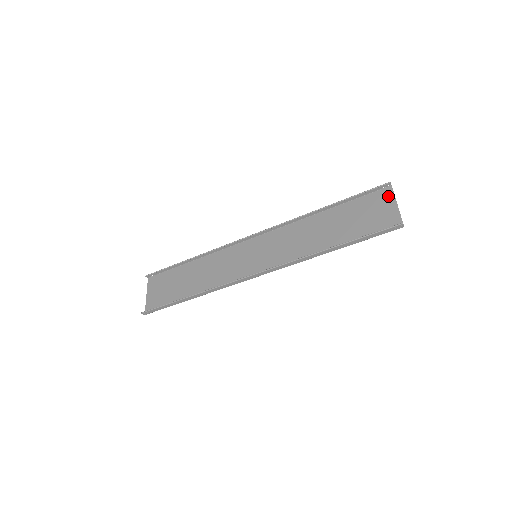
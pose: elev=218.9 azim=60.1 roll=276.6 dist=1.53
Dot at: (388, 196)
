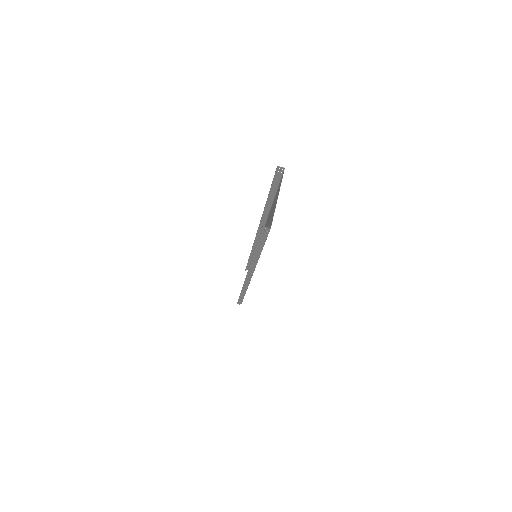
Dot at: (280, 184)
